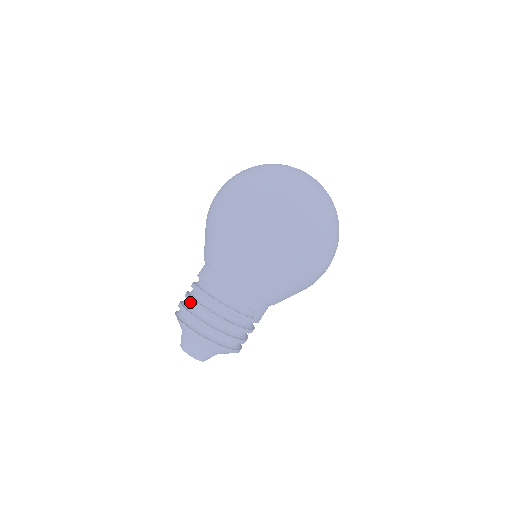
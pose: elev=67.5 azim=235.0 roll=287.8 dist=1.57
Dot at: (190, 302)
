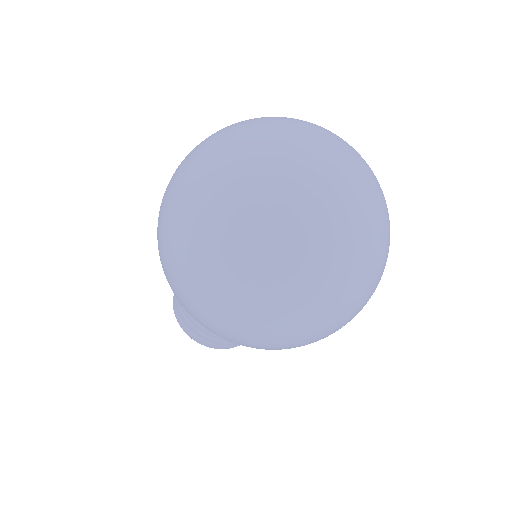
Dot at: occluded
